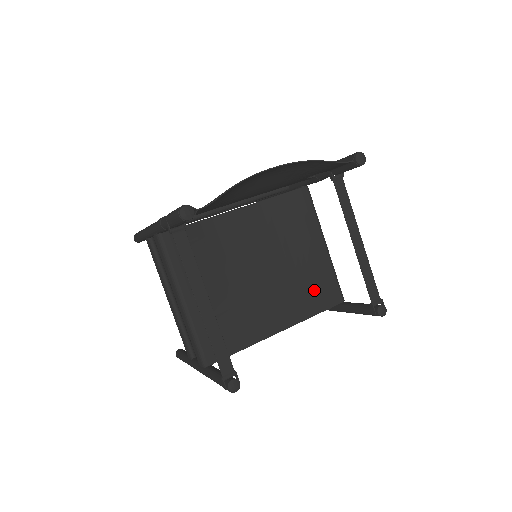
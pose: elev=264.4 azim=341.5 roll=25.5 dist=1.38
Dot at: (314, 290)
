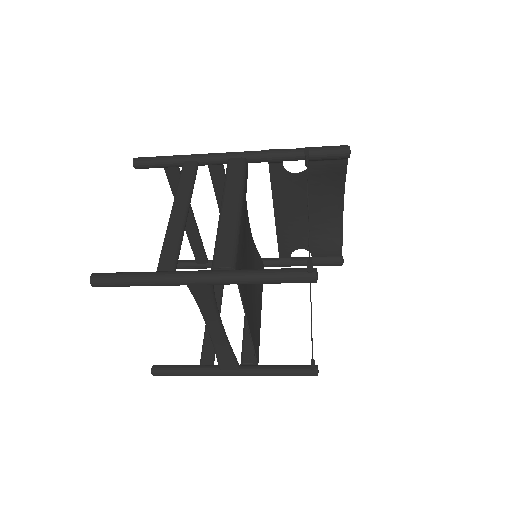
Dot at: (256, 330)
